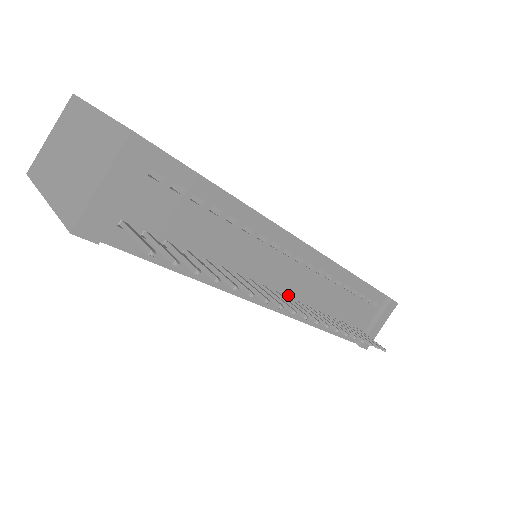
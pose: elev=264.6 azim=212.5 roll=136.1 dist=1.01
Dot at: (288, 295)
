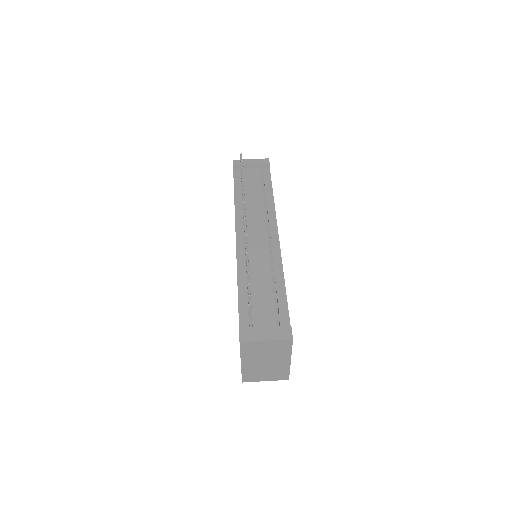
Dot at: (248, 243)
